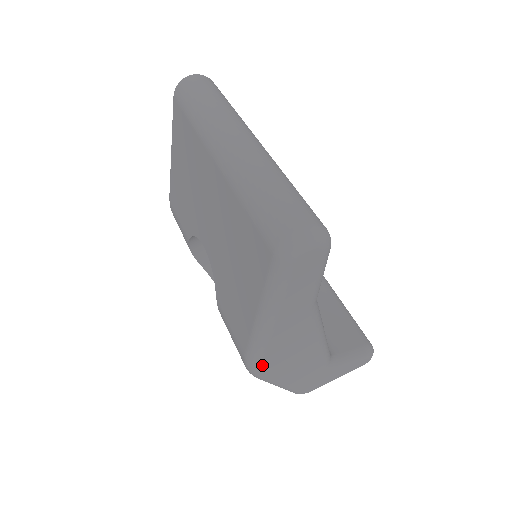
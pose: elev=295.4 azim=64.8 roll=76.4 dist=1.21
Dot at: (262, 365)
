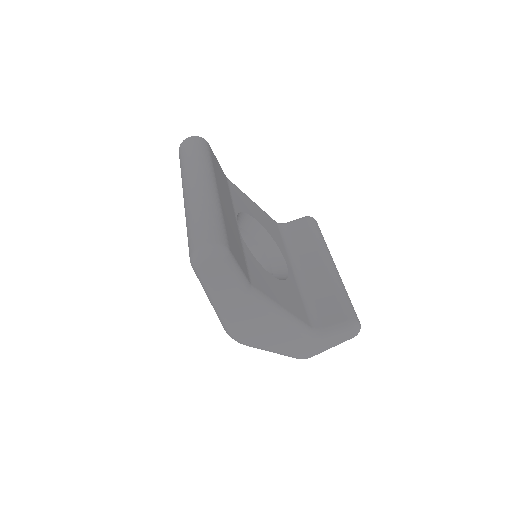
Dot at: (236, 335)
